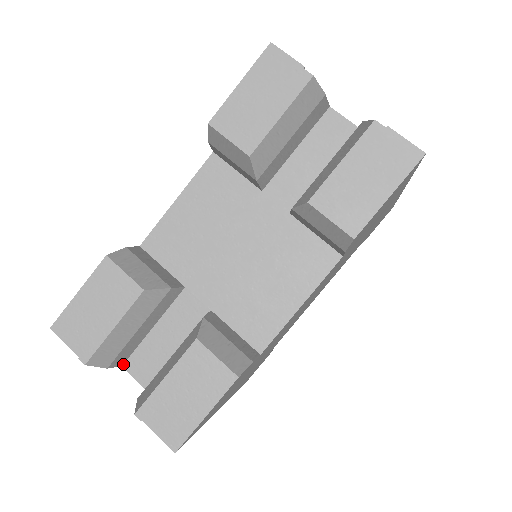
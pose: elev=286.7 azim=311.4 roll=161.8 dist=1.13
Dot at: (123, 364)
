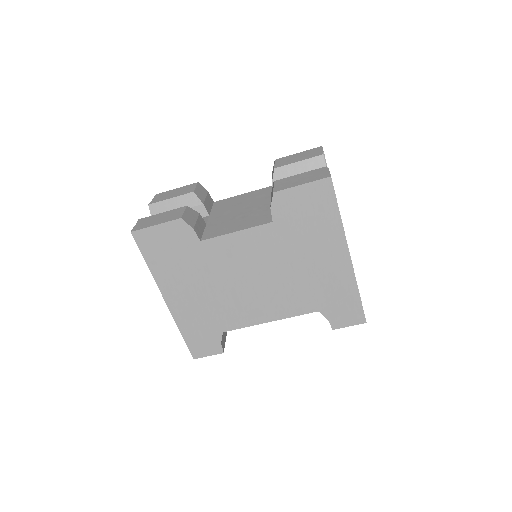
Dot at: occluded
